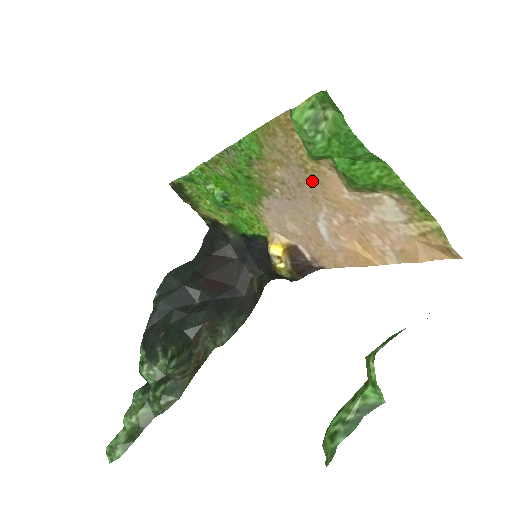
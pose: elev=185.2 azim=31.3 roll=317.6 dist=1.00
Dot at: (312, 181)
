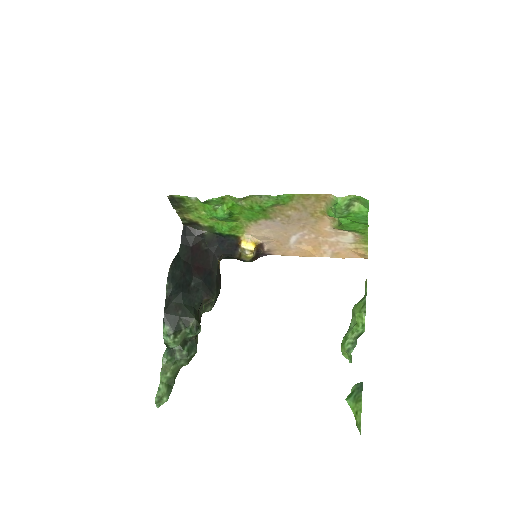
Dot at: (311, 220)
